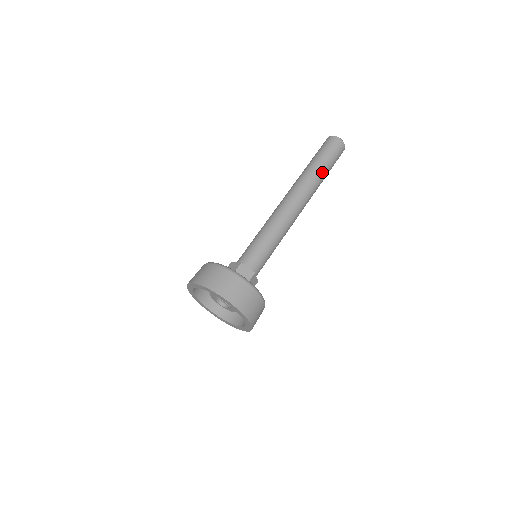
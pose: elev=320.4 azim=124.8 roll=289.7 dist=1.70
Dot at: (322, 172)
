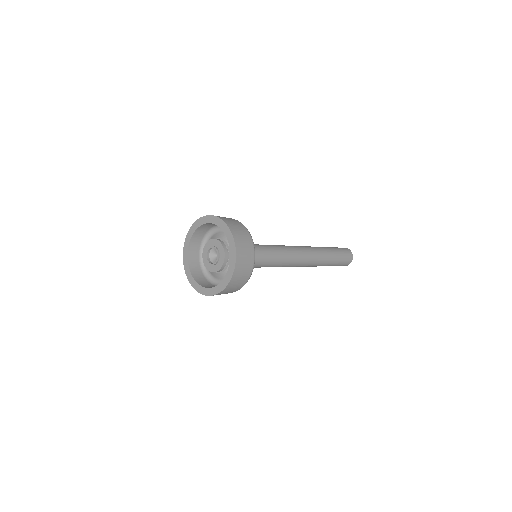
Dot at: (331, 256)
